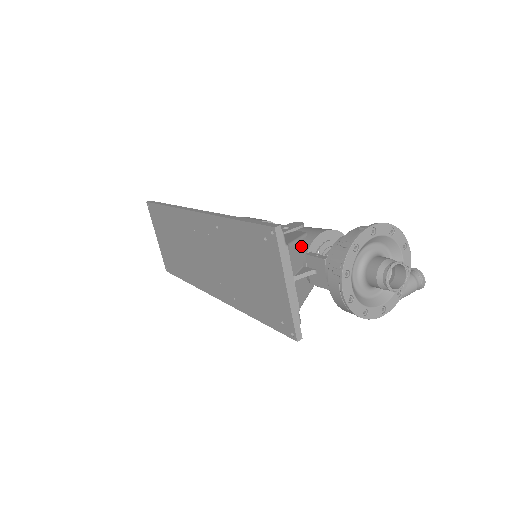
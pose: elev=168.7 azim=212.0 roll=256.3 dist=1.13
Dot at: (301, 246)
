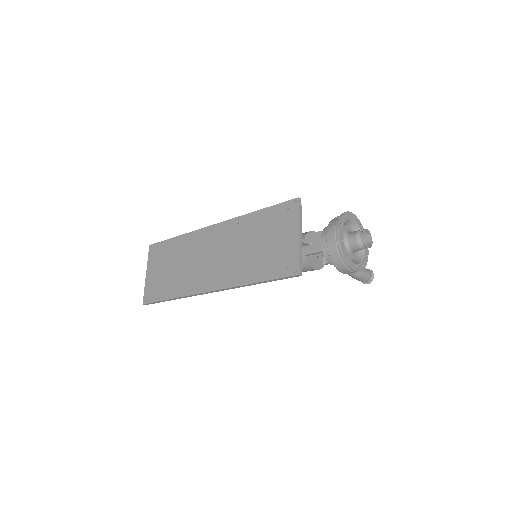
Dot at: occluded
